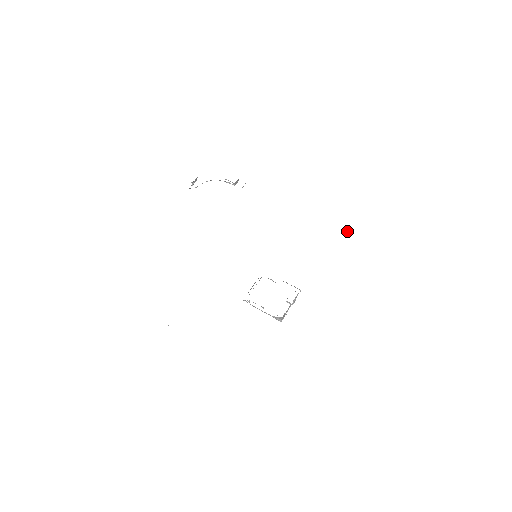
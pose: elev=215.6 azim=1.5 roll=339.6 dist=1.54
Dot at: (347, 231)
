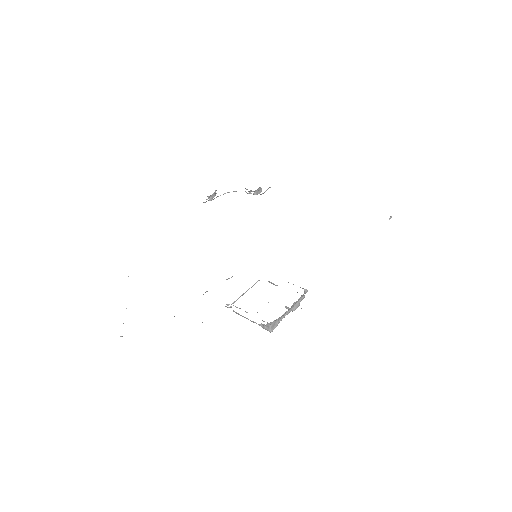
Dot at: (389, 219)
